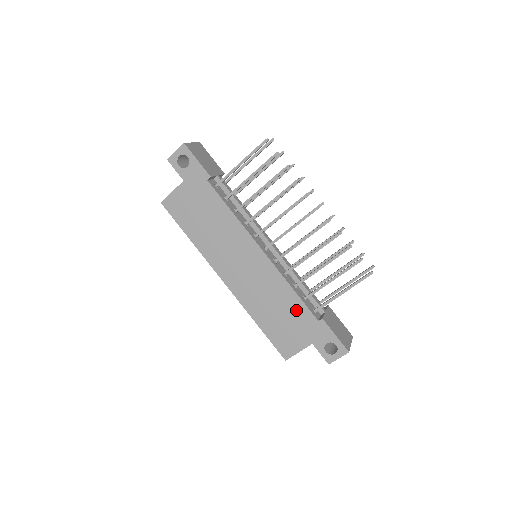
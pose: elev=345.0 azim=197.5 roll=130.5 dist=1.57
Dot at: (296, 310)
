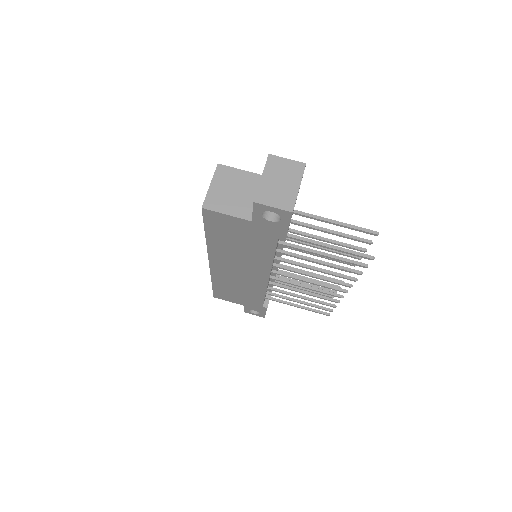
Dot at: (253, 298)
